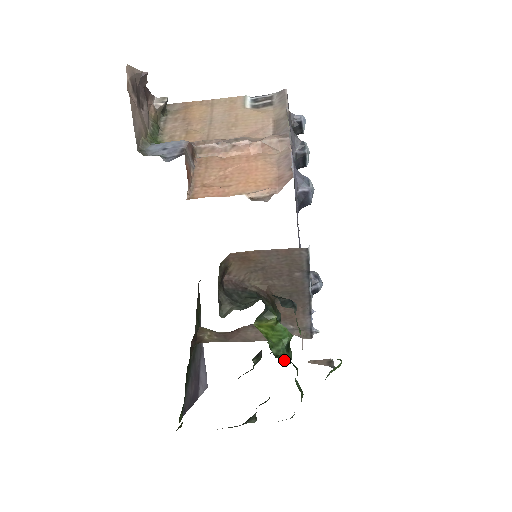
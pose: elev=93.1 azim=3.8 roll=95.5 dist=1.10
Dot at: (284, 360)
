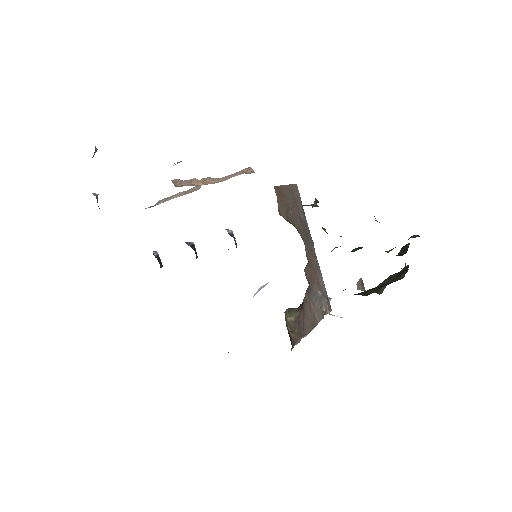
Dot at: occluded
